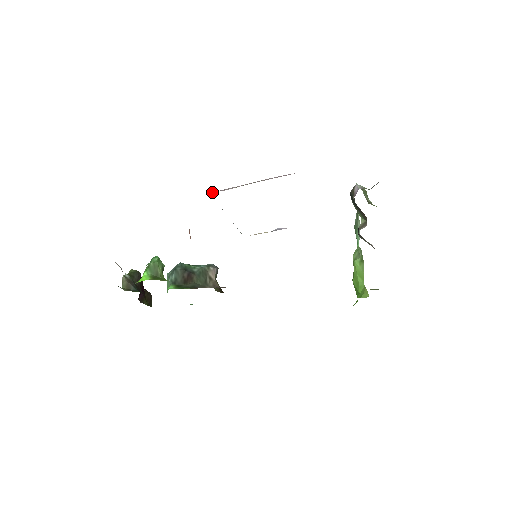
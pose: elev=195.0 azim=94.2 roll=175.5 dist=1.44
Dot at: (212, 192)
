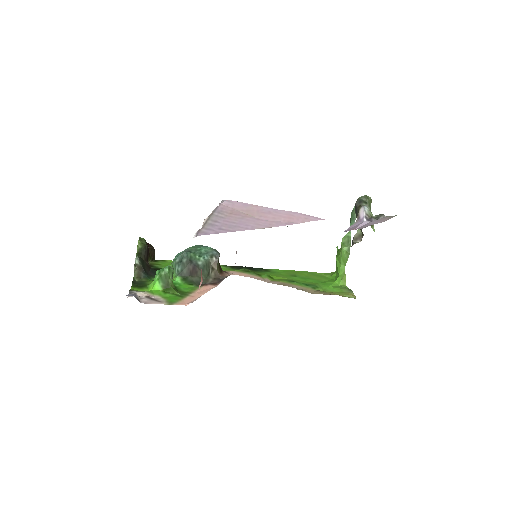
Dot at: (223, 202)
